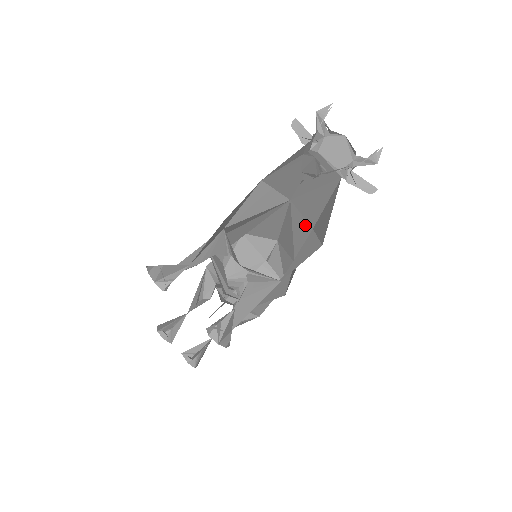
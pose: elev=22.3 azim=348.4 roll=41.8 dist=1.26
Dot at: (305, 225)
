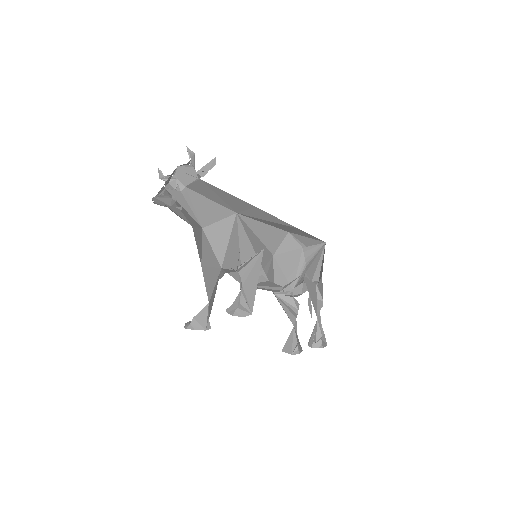
Dot at: (255, 211)
